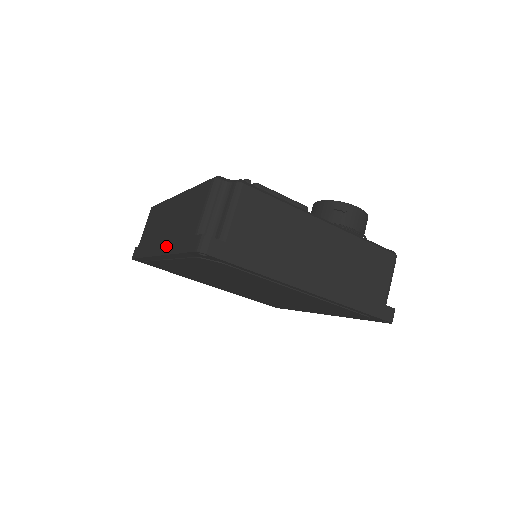
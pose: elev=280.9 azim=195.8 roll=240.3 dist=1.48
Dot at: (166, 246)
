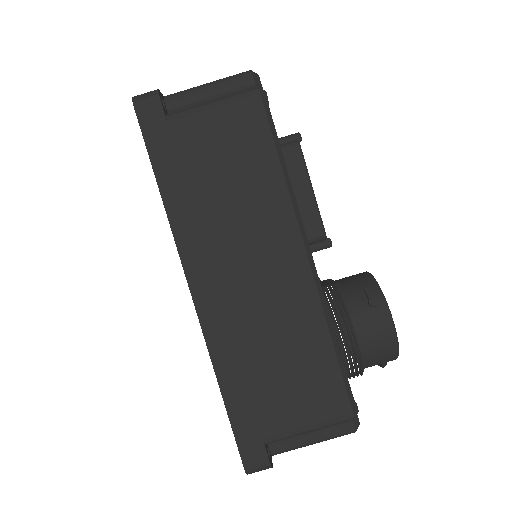
Dot at: occluded
